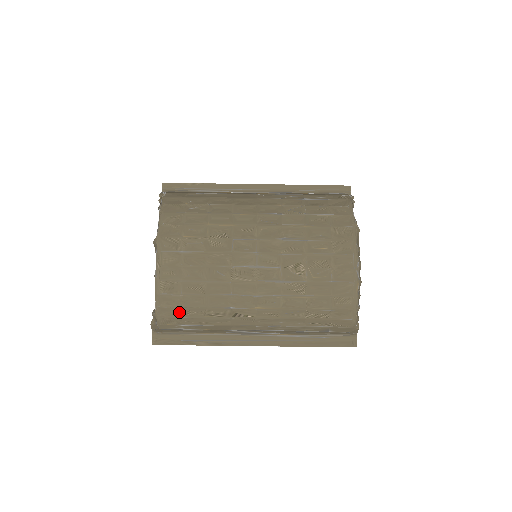
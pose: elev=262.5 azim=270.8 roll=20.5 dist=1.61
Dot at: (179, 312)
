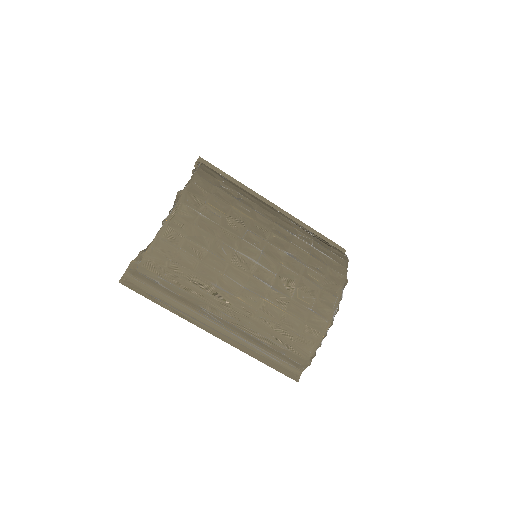
Dot at: (168, 263)
